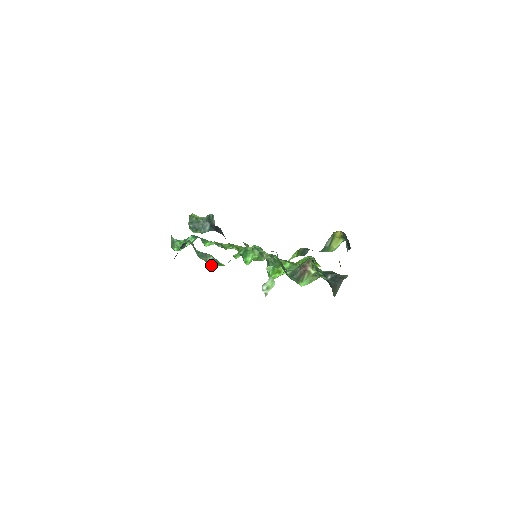
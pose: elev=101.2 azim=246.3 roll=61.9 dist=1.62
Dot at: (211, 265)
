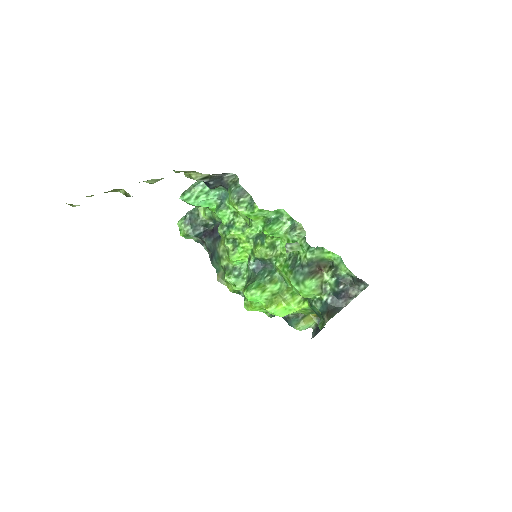
Dot at: (239, 206)
